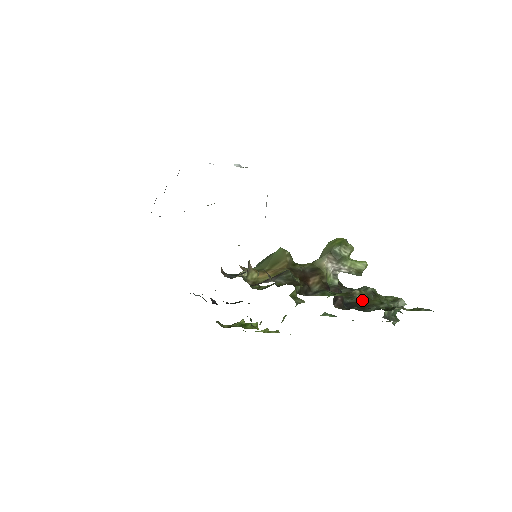
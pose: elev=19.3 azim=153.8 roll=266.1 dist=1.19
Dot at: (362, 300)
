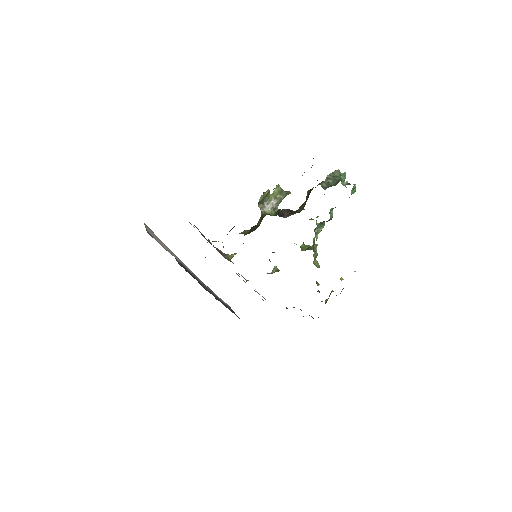
Dot at: (307, 199)
